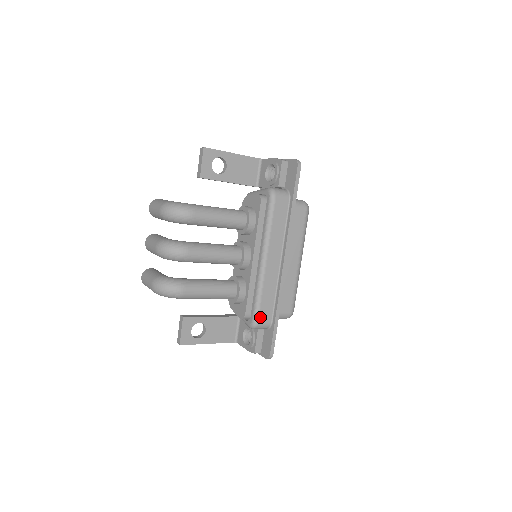
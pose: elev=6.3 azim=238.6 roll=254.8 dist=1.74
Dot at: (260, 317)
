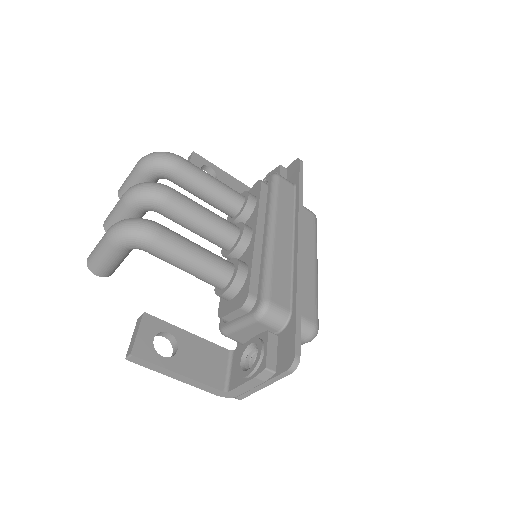
Dot at: (273, 295)
